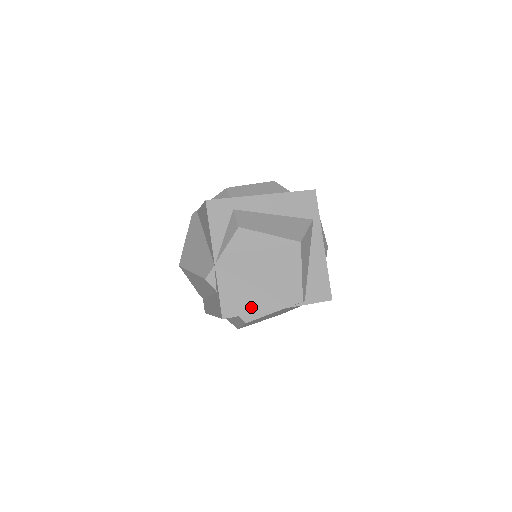
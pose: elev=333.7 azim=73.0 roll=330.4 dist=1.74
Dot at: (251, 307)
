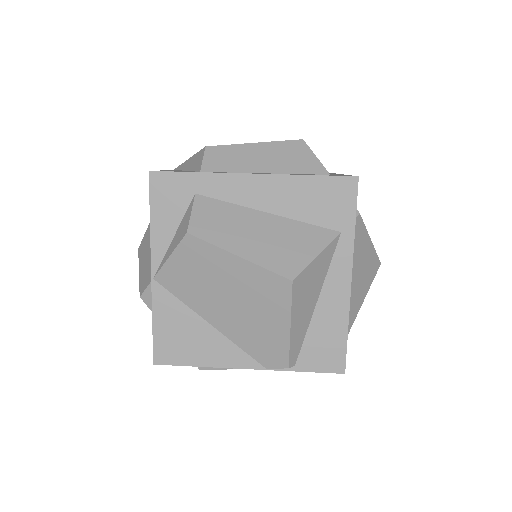
Dot at: (202, 356)
